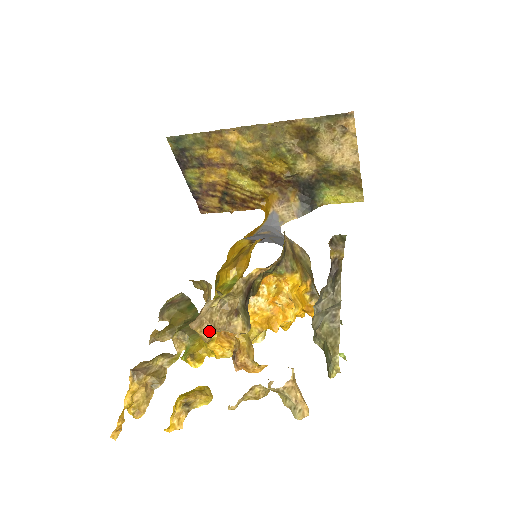
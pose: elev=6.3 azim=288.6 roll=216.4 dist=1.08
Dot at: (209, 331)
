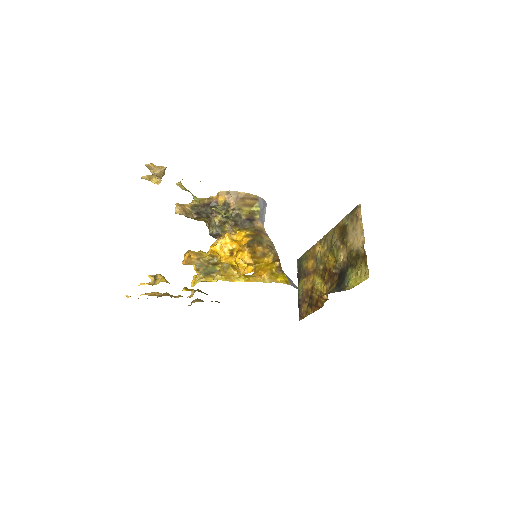
Dot at: (179, 206)
